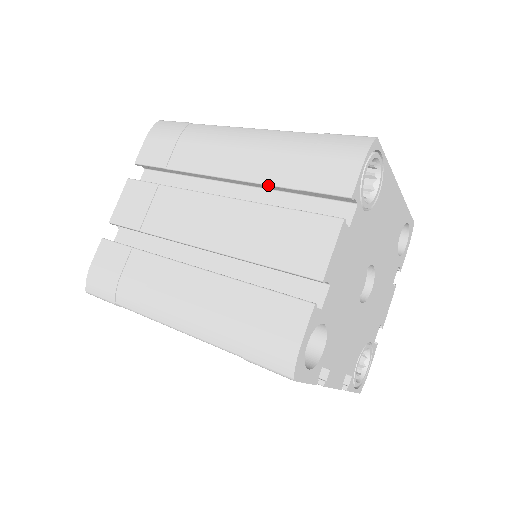
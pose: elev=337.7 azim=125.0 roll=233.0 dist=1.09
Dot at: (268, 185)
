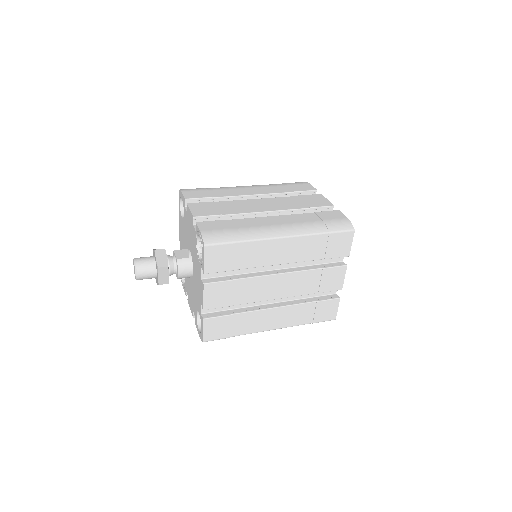
Dot at: (278, 193)
